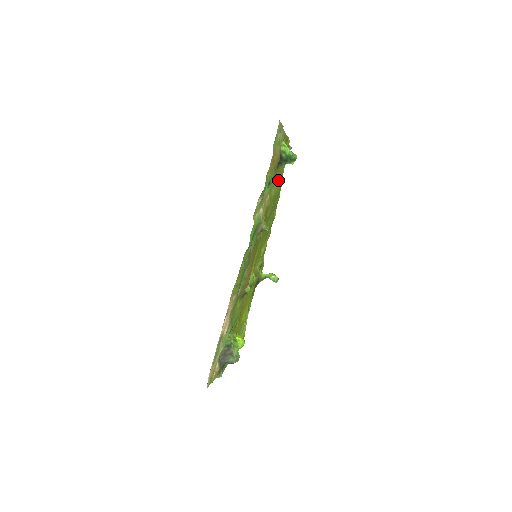
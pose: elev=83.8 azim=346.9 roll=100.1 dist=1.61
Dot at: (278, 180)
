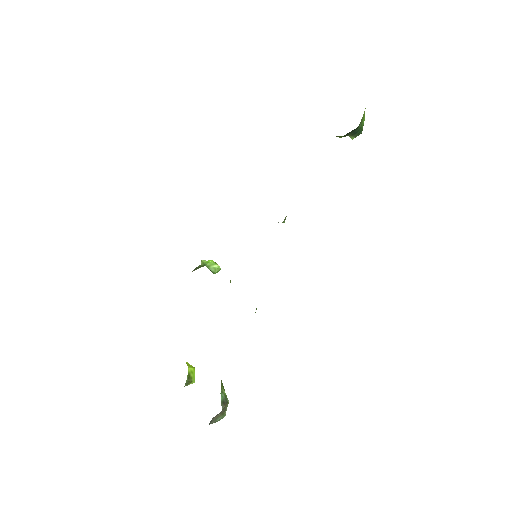
Dot at: occluded
